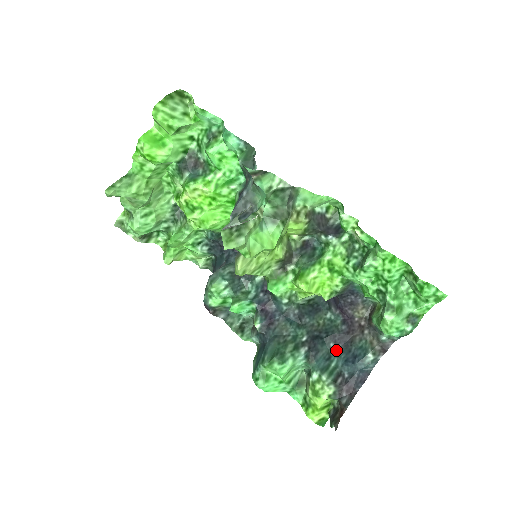
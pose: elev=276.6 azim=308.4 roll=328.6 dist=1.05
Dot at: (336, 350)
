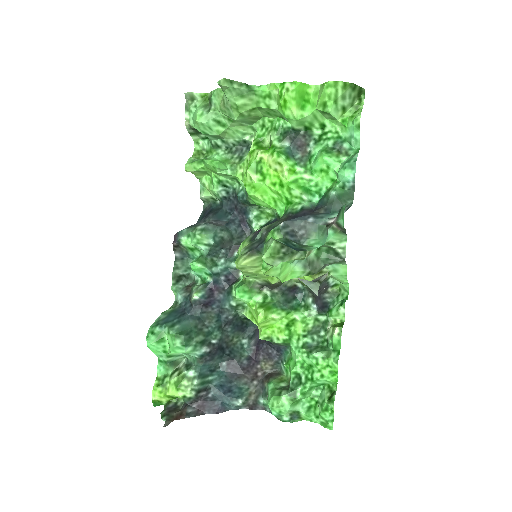
Dot at: (223, 370)
